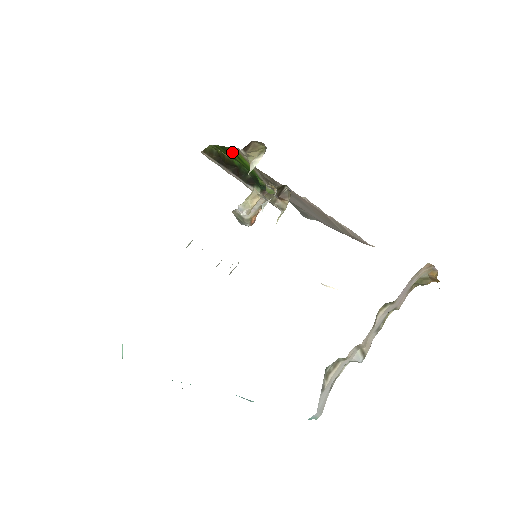
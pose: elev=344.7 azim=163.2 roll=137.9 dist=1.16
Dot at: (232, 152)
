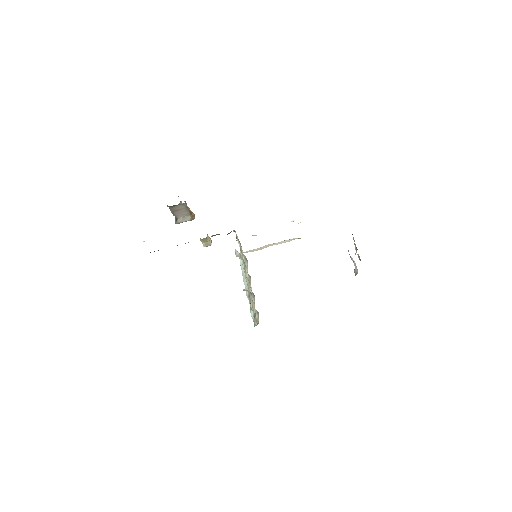
Dot at: occluded
